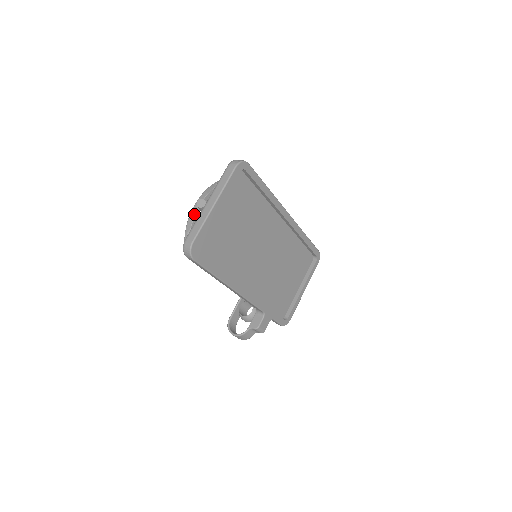
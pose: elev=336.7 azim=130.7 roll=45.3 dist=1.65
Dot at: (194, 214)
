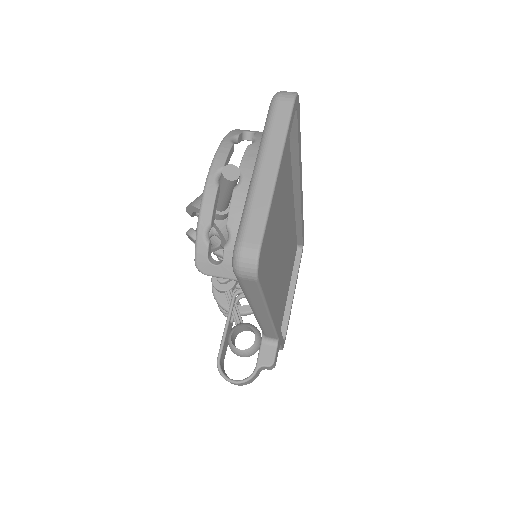
Dot at: (214, 194)
